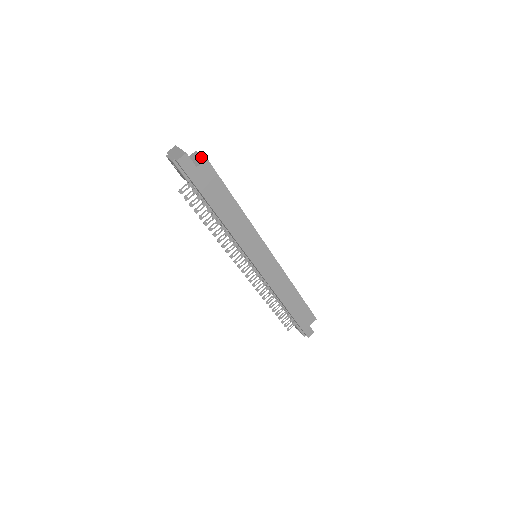
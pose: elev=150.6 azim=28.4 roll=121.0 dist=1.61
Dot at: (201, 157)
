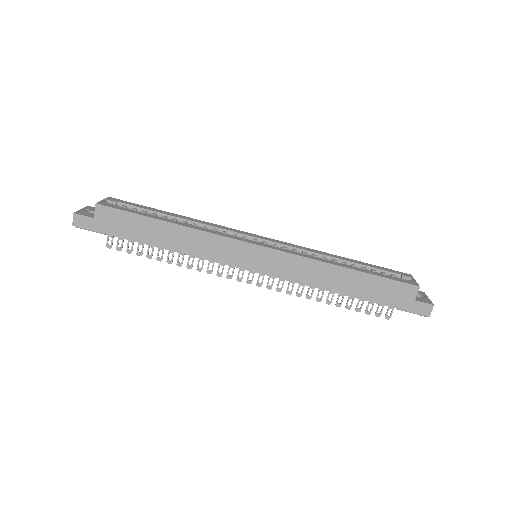
Dot at: occluded
